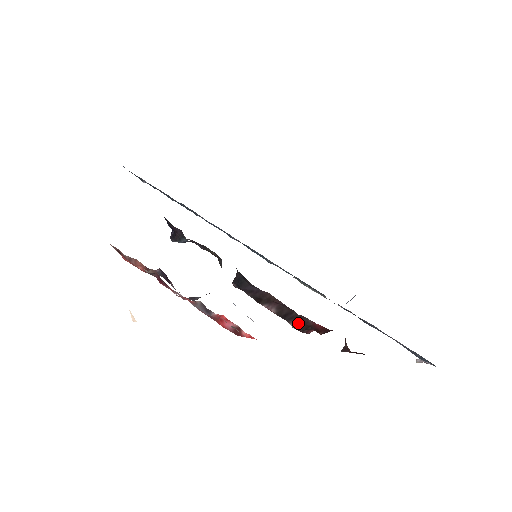
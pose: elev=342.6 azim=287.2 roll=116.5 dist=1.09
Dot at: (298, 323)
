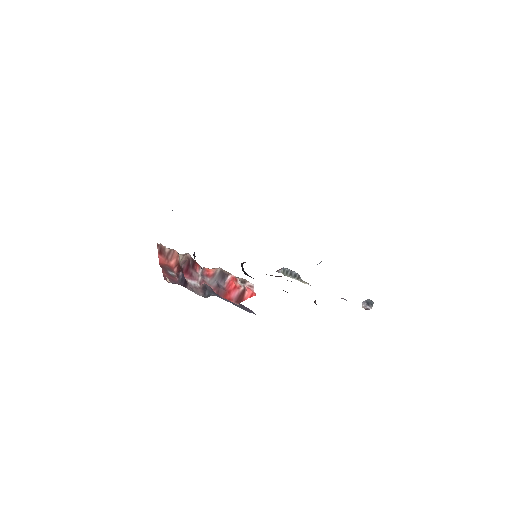
Dot at: occluded
